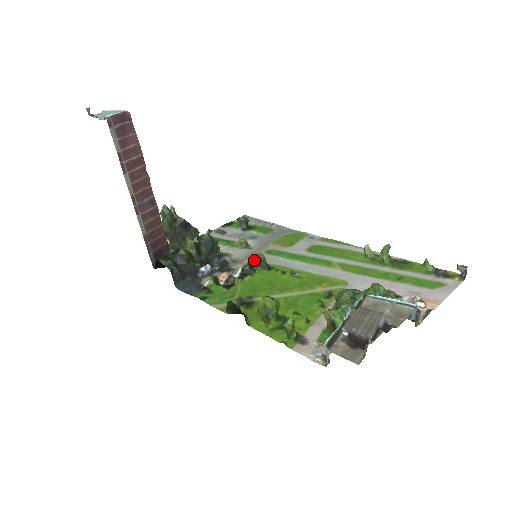
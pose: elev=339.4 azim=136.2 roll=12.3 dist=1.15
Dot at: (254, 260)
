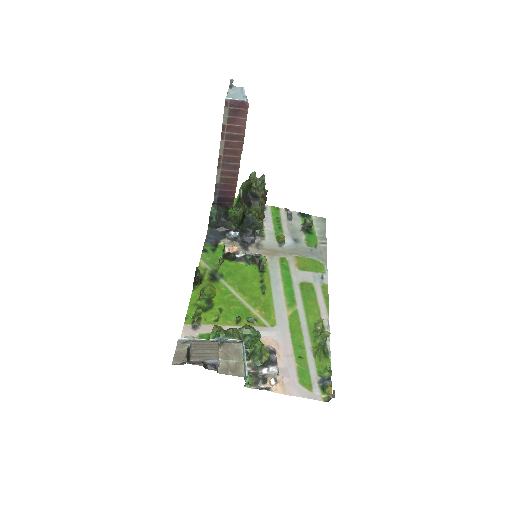
Dot at: (259, 257)
